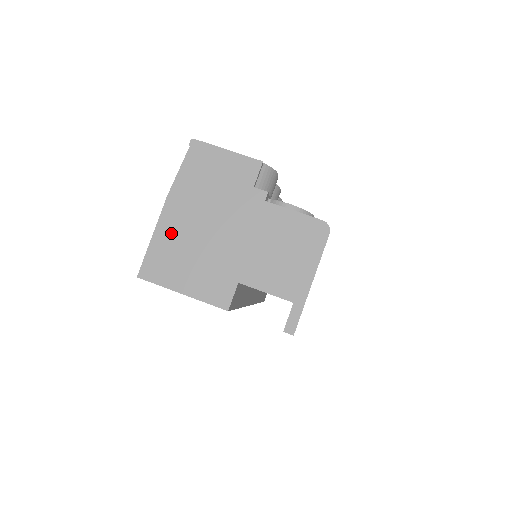
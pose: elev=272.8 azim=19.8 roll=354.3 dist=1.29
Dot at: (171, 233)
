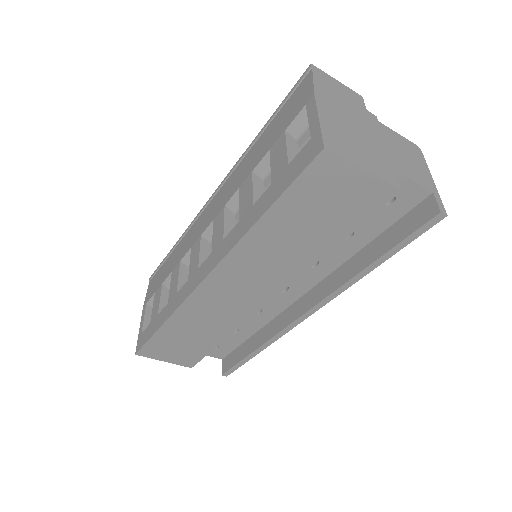
Dot at: (332, 121)
